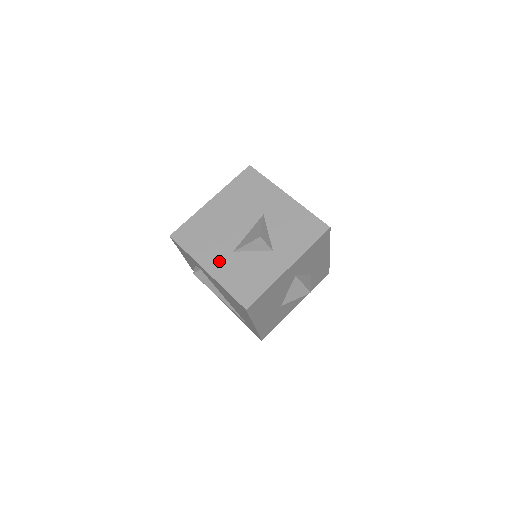
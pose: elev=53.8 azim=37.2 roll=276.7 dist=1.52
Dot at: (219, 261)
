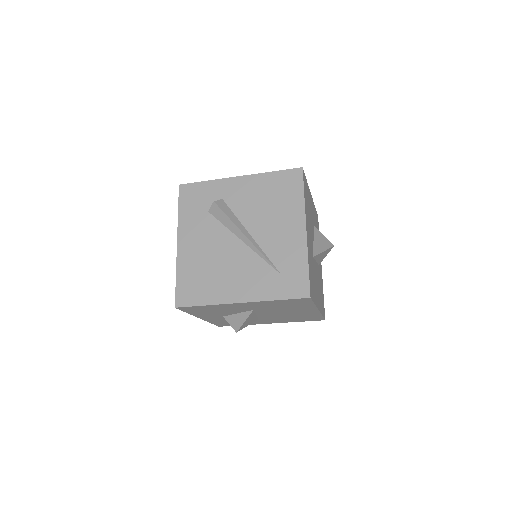
Dot at: occluded
